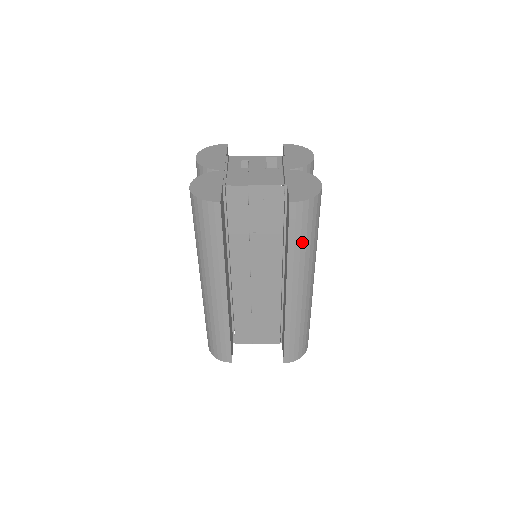
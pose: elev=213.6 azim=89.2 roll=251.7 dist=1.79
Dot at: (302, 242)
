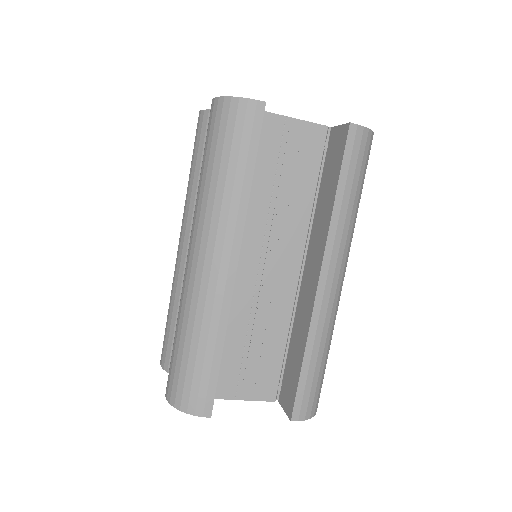
Dot at: (352, 192)
